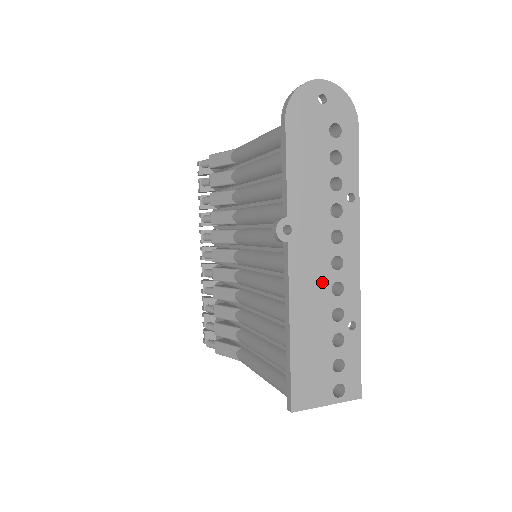
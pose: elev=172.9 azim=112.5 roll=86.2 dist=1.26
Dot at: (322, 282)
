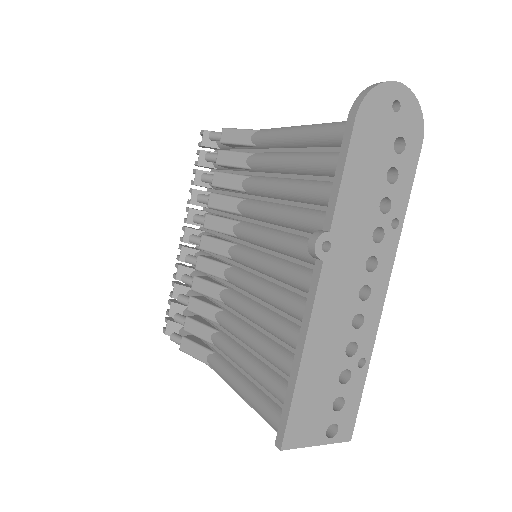
Dot at: (345, 311)
